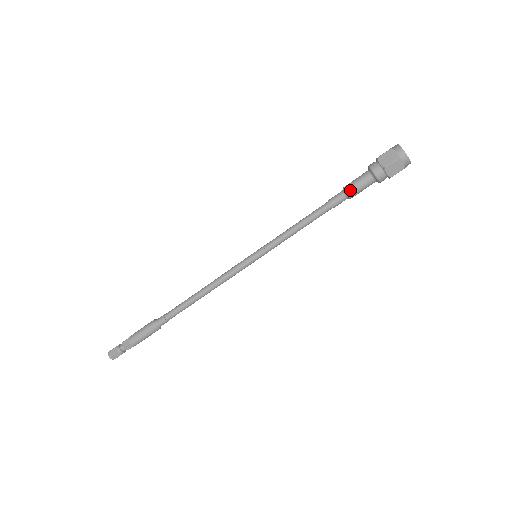
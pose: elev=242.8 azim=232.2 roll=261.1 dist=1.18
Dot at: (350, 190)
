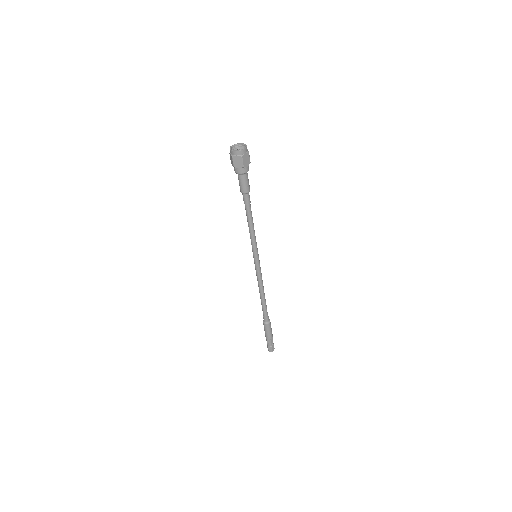
Dot at: (246, 191)
